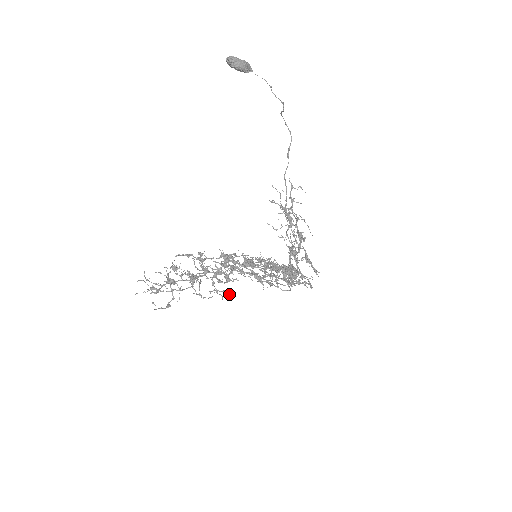
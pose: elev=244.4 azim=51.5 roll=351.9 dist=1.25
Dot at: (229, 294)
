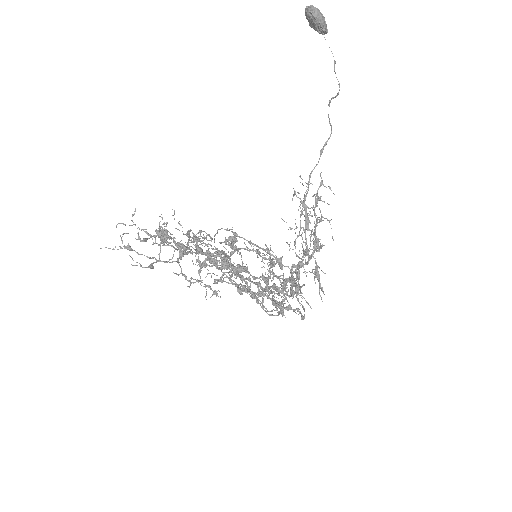
Dot at: (213, 293)
